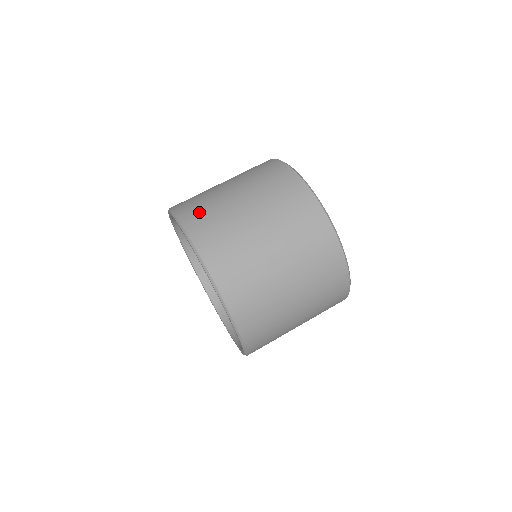
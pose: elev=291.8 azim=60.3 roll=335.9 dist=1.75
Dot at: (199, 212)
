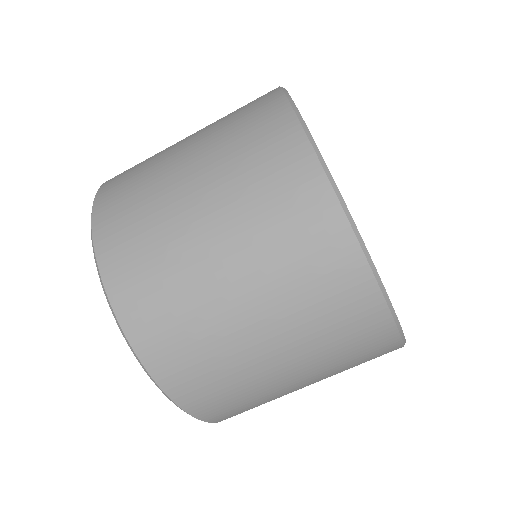
Dot at: (122, 196)
